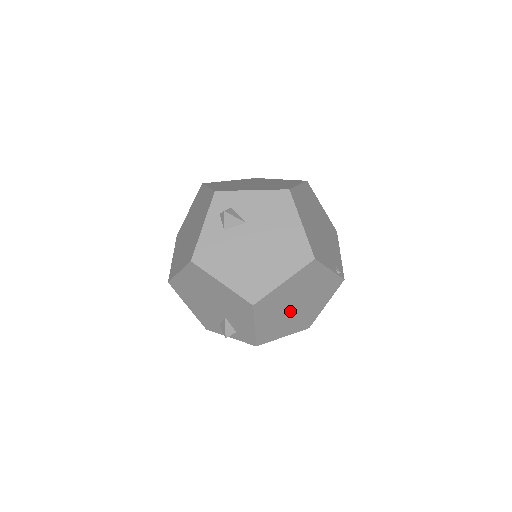
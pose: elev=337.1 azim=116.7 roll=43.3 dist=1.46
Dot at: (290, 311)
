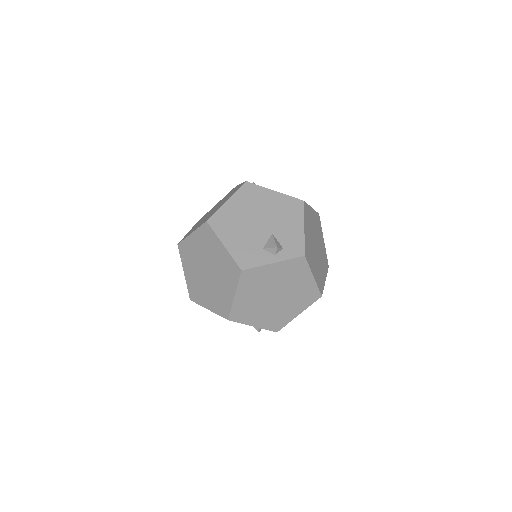
Dot at: (314, 248)
